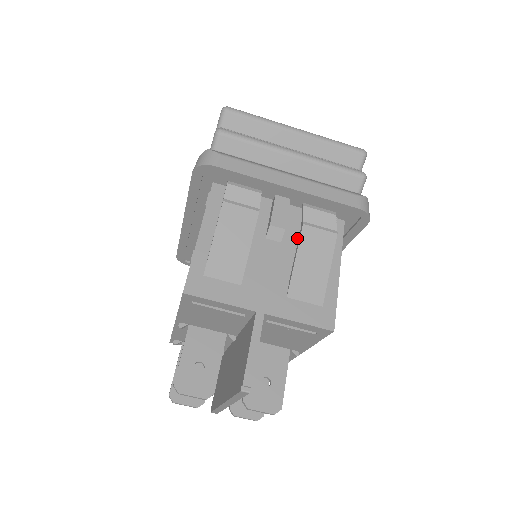
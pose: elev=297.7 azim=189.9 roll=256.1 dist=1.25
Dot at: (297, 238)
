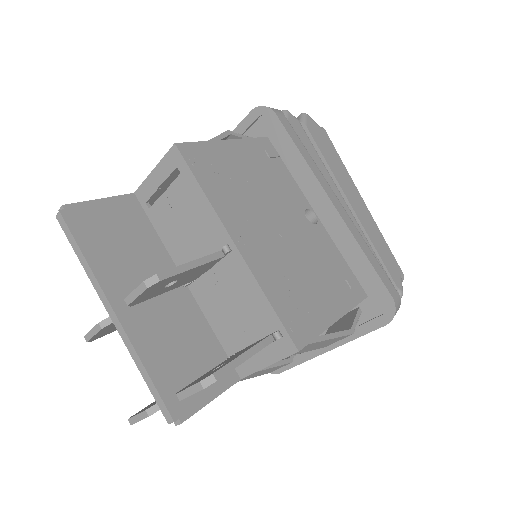
Dot at: occluded
